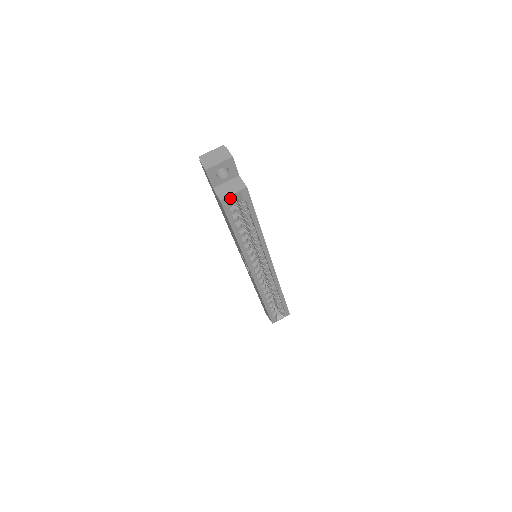
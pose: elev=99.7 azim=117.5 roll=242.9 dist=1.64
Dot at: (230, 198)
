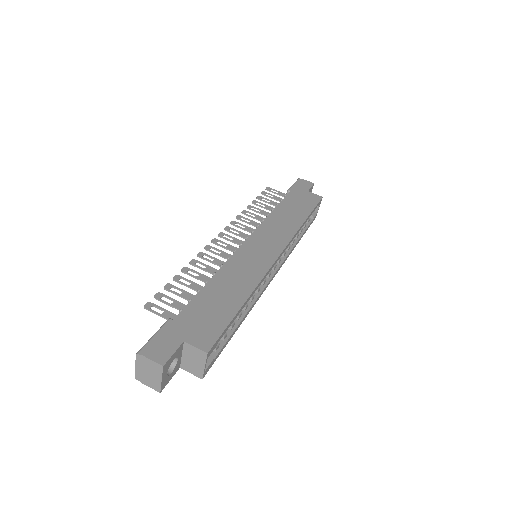
Dot at: occluded
